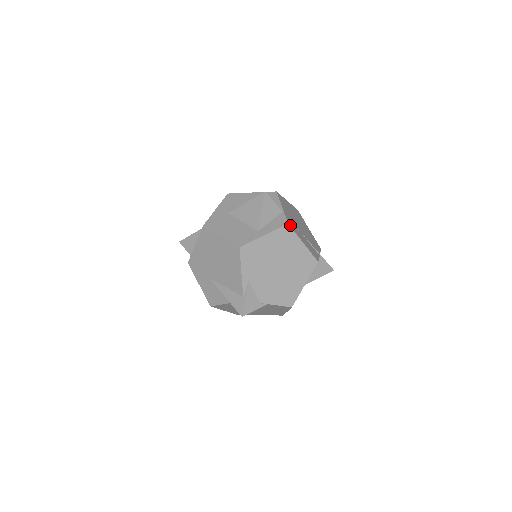
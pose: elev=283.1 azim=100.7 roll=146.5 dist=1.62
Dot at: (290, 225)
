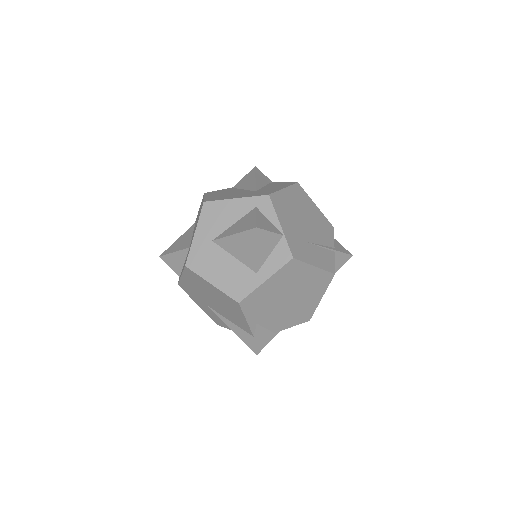
Dot at: (296, 255)
